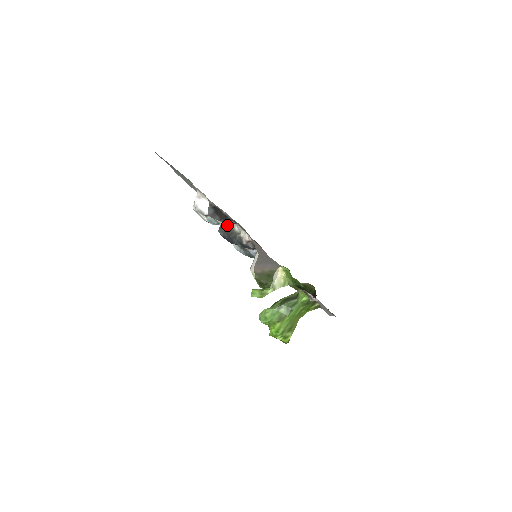
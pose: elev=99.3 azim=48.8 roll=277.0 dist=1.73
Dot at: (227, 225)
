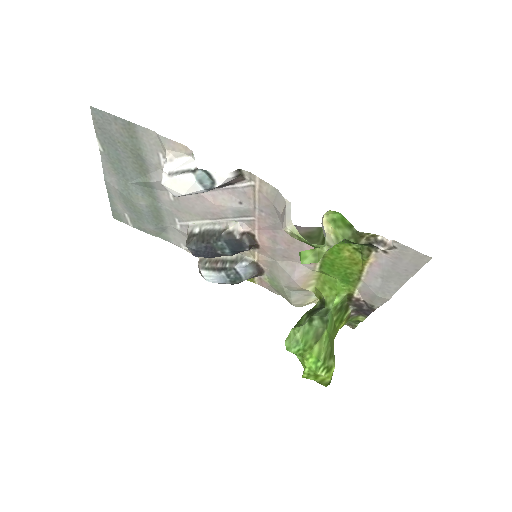
Dot at: (199, 232)
